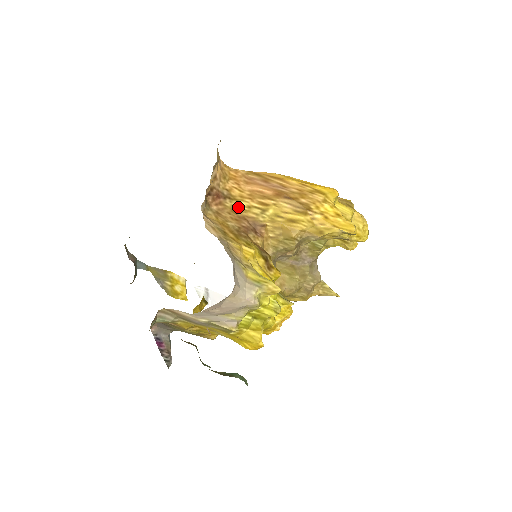
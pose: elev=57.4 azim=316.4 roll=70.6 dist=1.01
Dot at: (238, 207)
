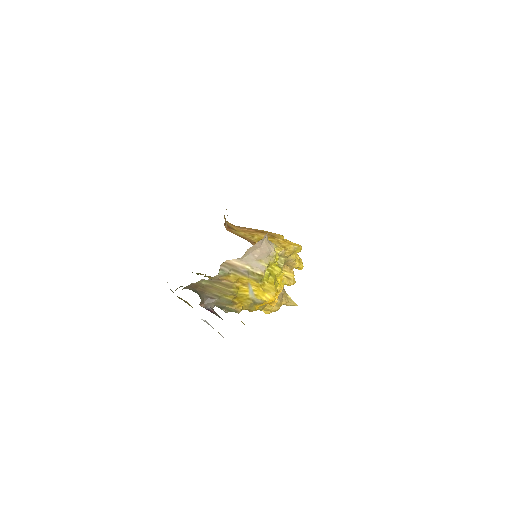
Dot at: (239, 234)
